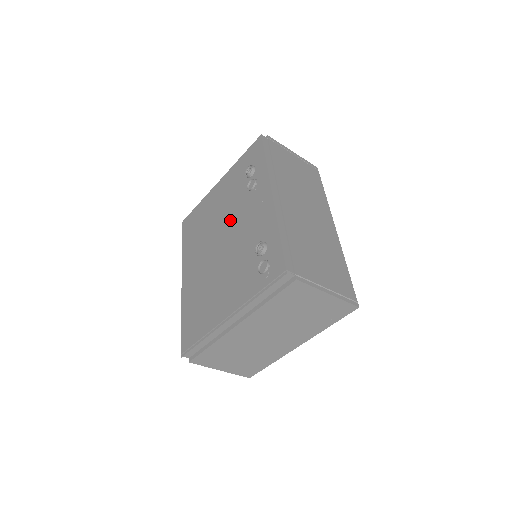
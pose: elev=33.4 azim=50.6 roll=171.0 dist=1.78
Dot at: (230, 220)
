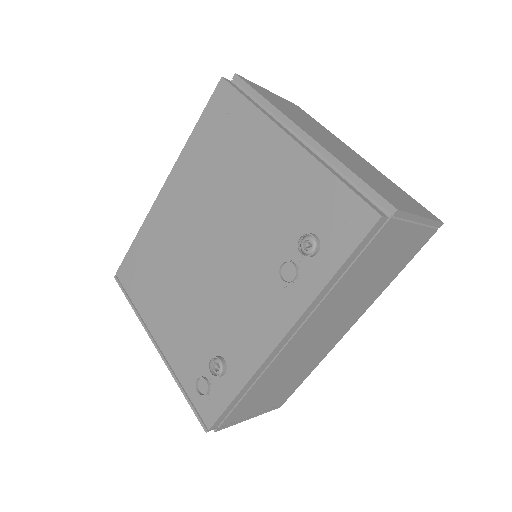
Dot at: (239, 249)
